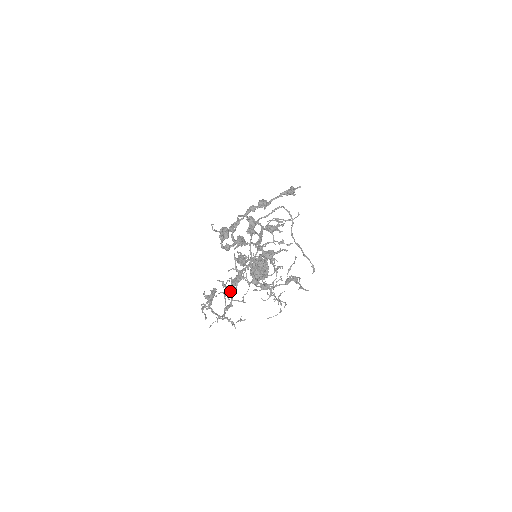
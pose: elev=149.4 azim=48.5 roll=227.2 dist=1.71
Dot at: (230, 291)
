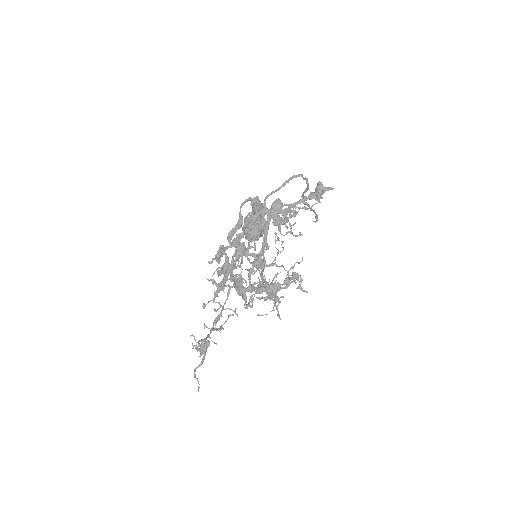
Dot at: (220, 290)
